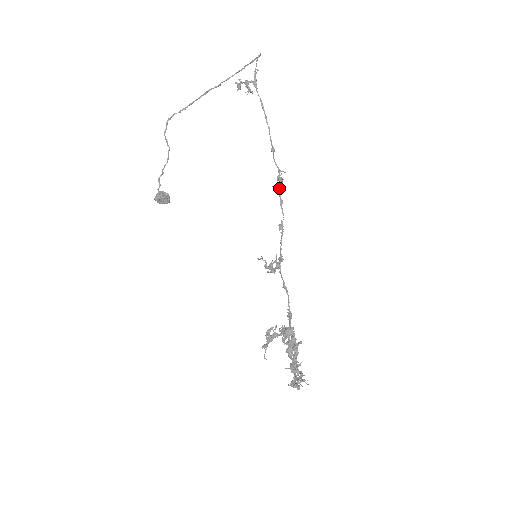
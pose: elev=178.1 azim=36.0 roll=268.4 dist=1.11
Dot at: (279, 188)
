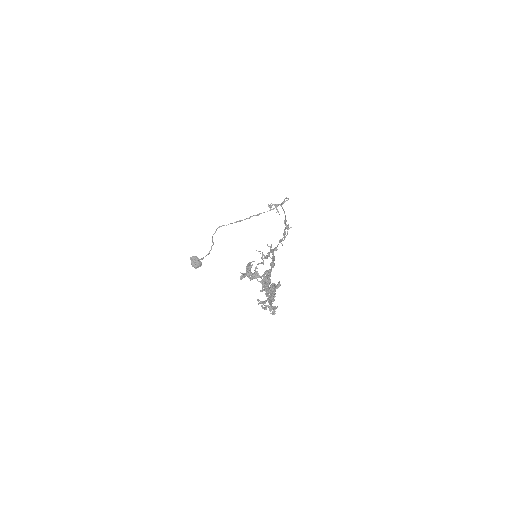
Dot at: (285, 229)
